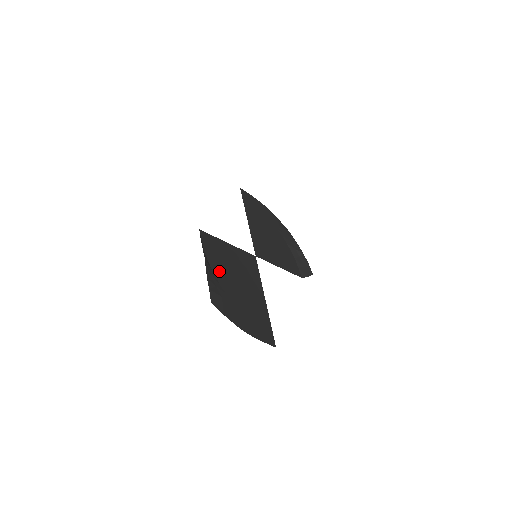
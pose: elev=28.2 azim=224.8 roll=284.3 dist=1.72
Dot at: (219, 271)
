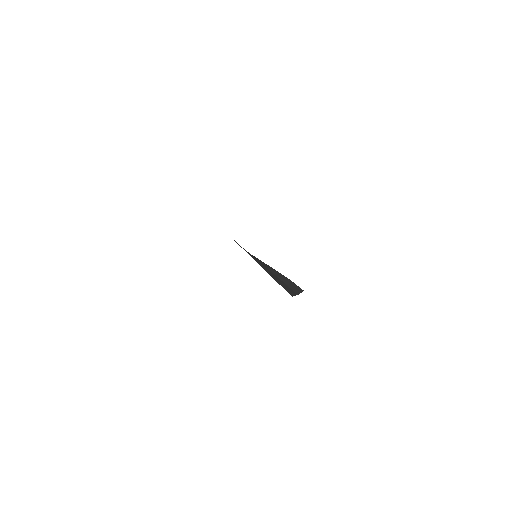
Dot at: occluded
